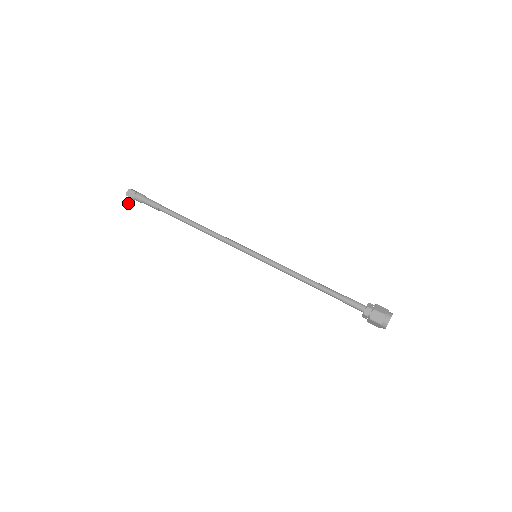
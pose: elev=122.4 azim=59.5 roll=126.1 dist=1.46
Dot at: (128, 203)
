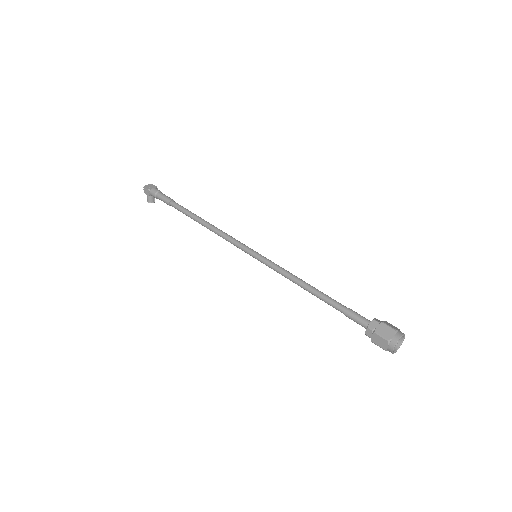
Dot at: (148, 200)
